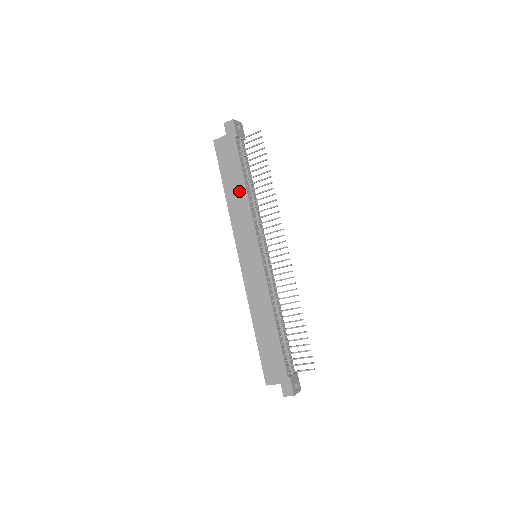
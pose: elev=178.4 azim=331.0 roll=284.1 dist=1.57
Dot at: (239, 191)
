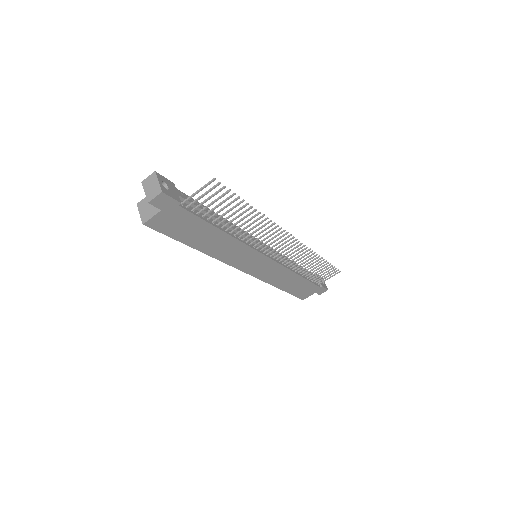
Dot at: (216, 239)
